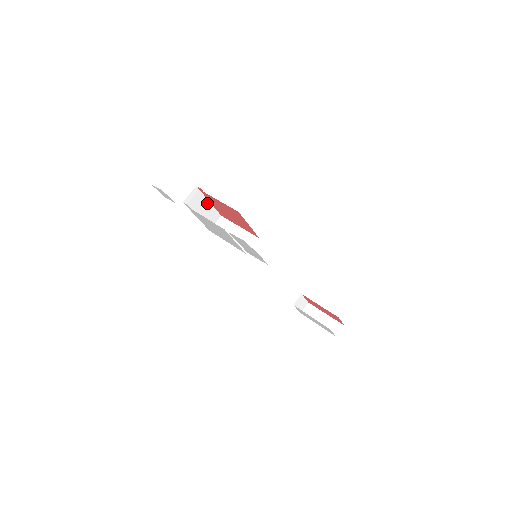
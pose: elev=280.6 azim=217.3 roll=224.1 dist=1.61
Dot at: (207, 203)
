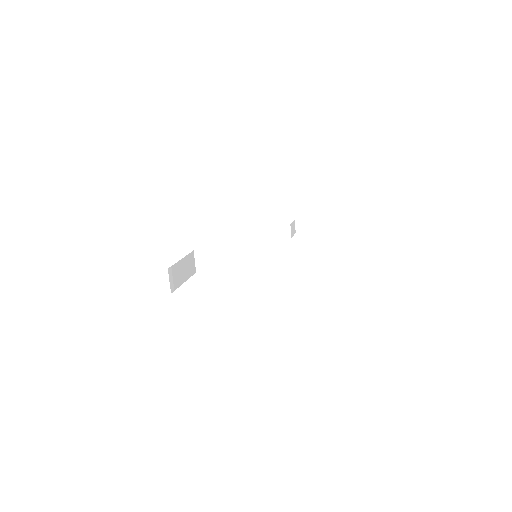
Dot at: (181, 262)
